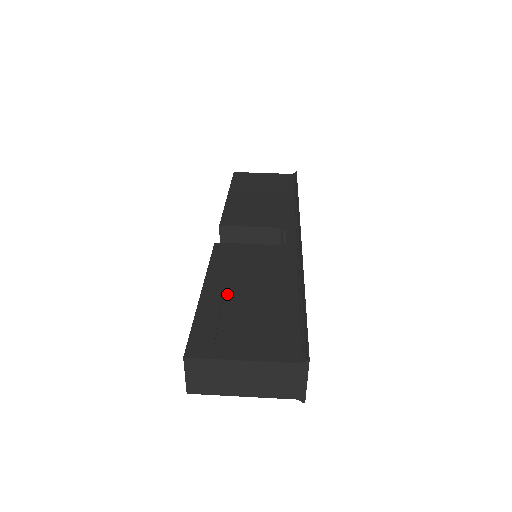
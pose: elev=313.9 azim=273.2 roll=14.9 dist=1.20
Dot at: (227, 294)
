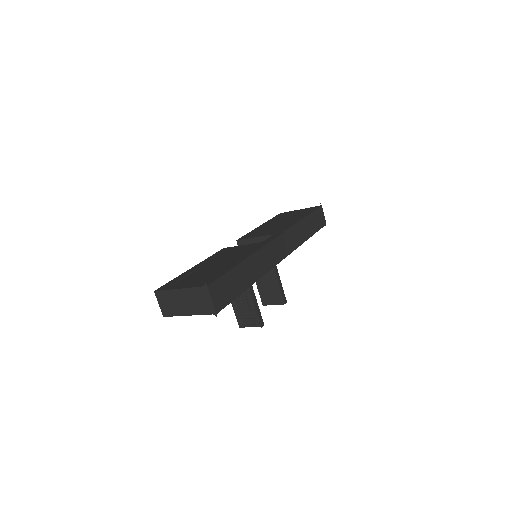
Dot at: (202, 267)
